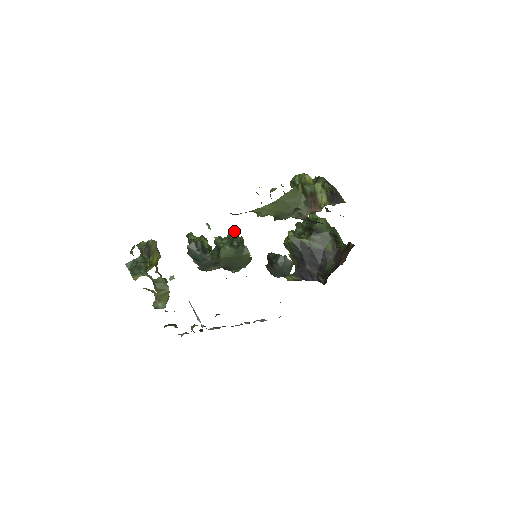
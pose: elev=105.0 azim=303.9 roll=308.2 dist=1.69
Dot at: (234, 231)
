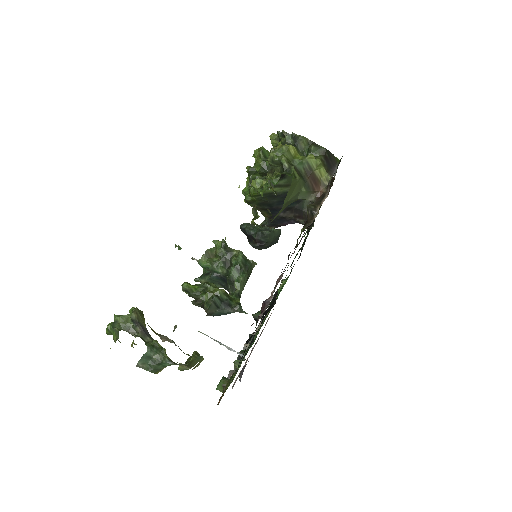
Dot at: (223, 246)
